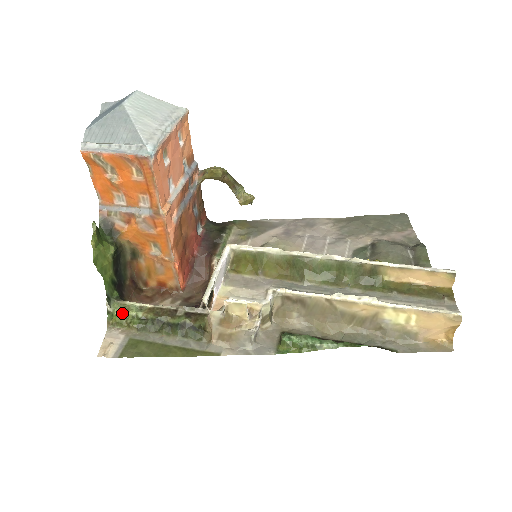
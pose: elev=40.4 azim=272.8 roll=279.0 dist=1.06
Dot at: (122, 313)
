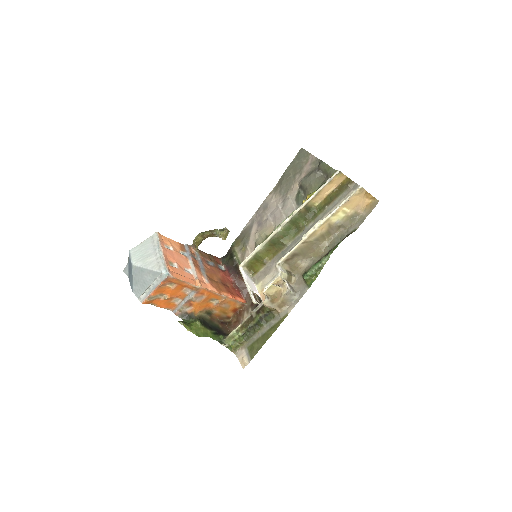
Dot at: (233, 342)
